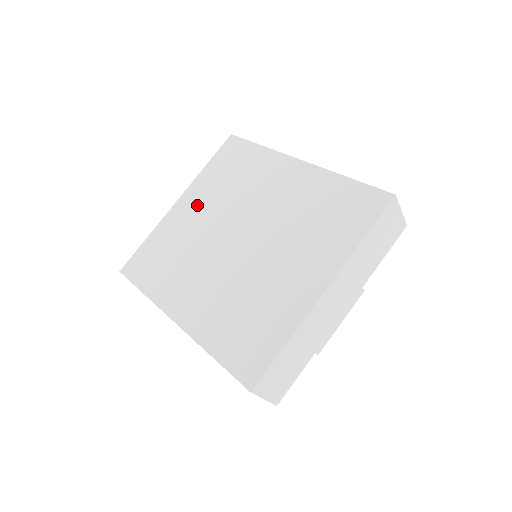
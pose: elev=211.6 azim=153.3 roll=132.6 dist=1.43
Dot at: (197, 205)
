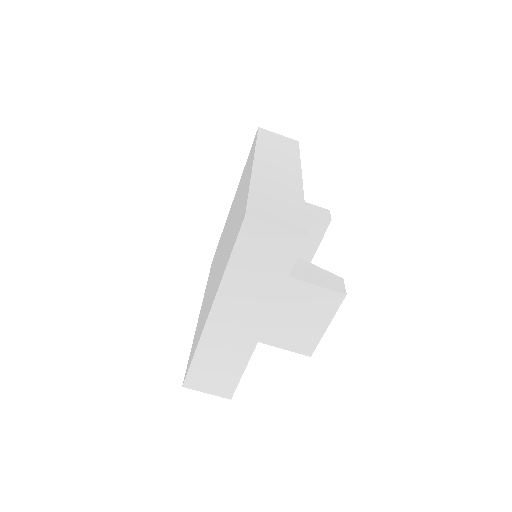
Dot at: (232, 207)
